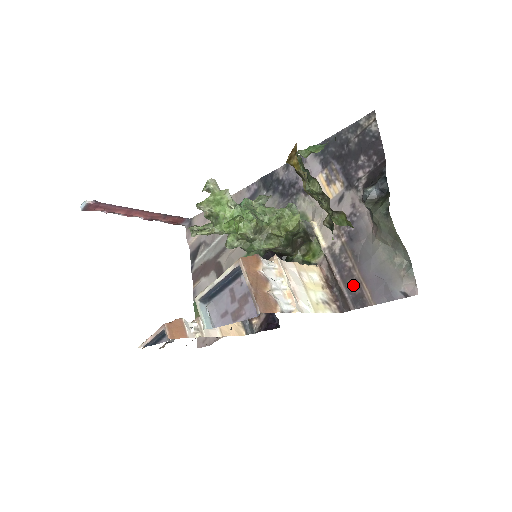
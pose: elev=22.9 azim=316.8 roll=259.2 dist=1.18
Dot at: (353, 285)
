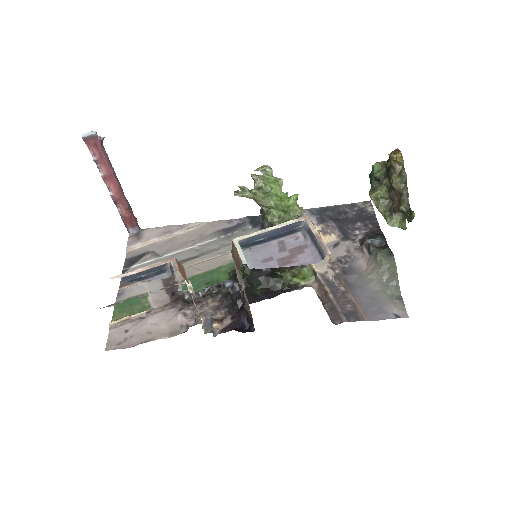
Dot at: (346, 304)
